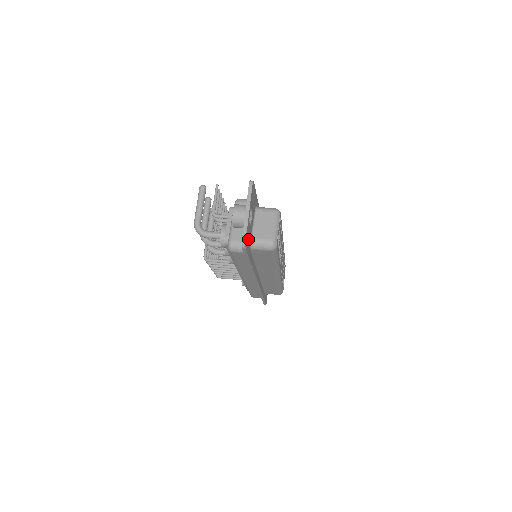
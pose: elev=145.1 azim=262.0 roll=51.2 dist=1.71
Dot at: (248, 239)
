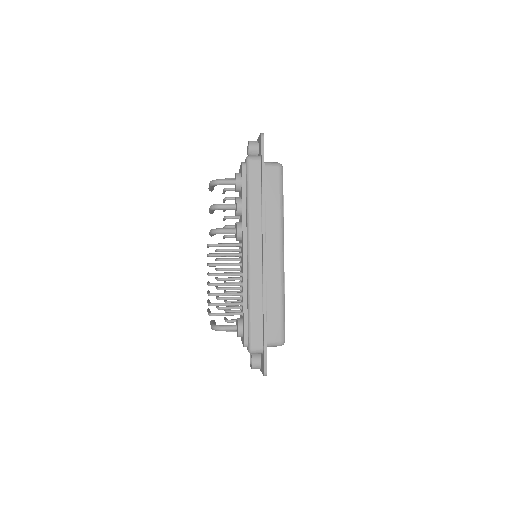
Dot at: occluded
